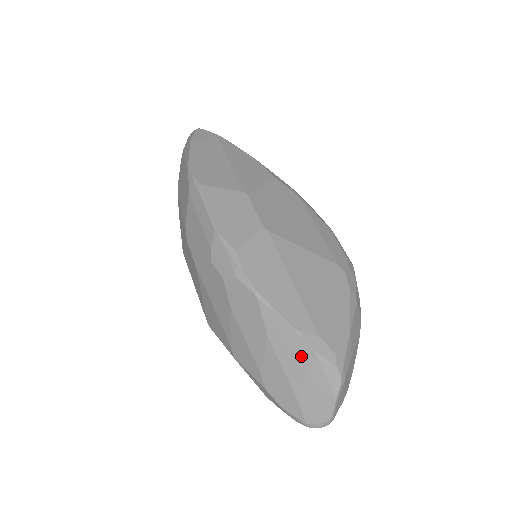
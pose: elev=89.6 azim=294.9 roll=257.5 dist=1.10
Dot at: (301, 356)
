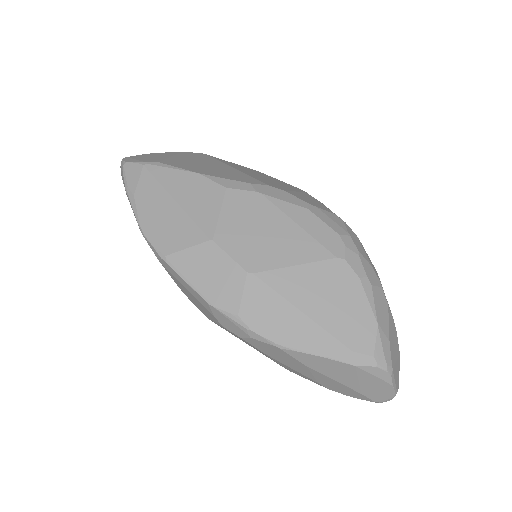
Dot at: (345, 371)
